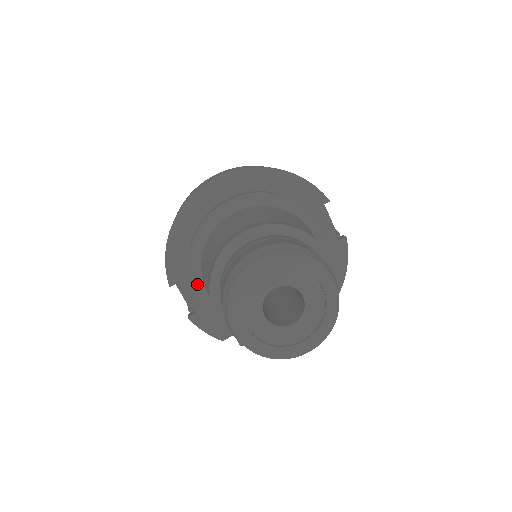
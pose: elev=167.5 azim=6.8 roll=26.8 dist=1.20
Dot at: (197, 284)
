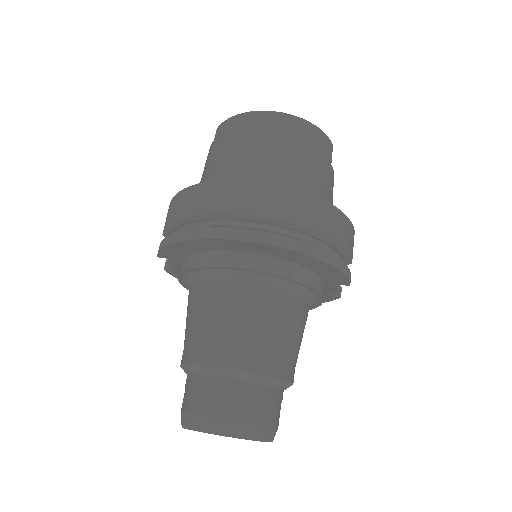
Dot at: (183, 279)
